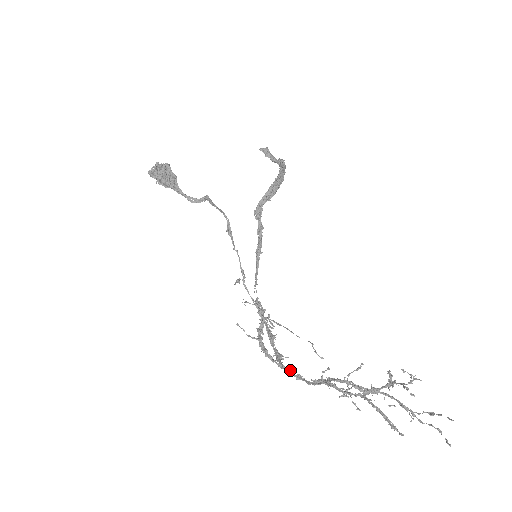
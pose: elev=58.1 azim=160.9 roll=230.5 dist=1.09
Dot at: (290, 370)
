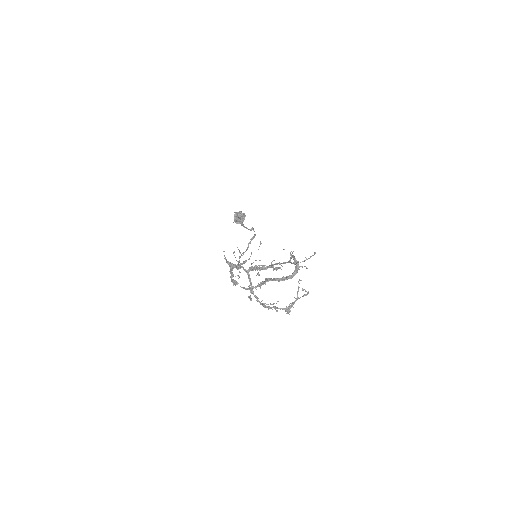
Dot at: (236, 265)
